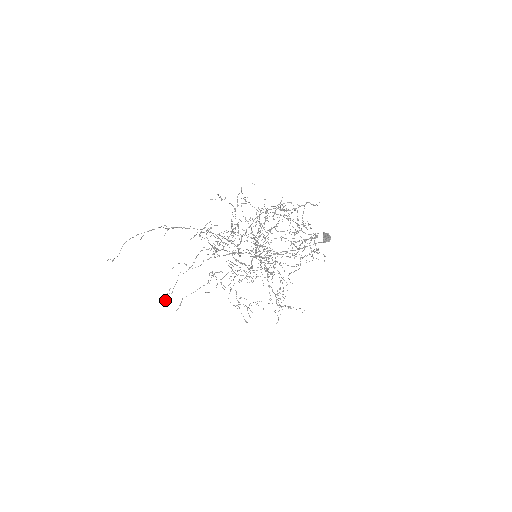
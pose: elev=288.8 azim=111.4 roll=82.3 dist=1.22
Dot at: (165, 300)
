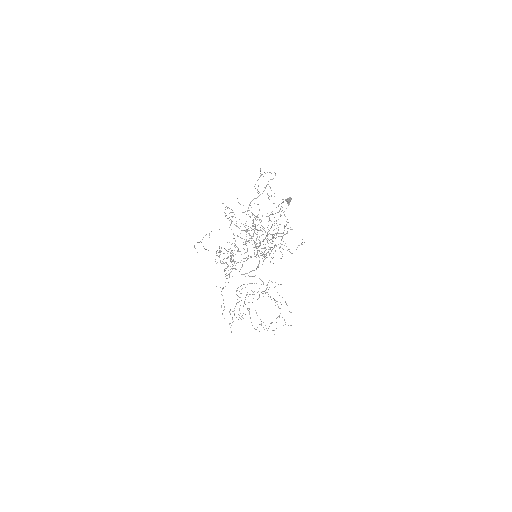
Dot at: occluded
